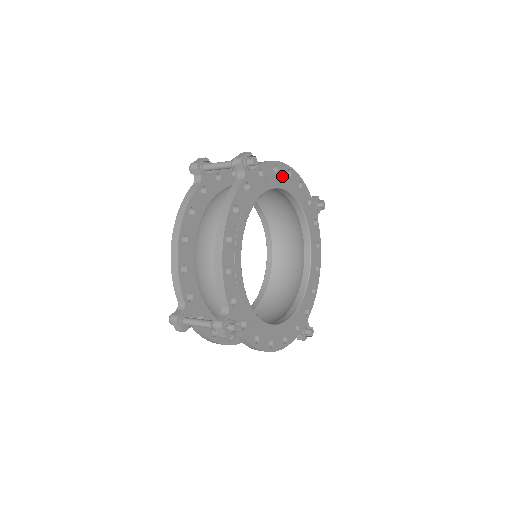
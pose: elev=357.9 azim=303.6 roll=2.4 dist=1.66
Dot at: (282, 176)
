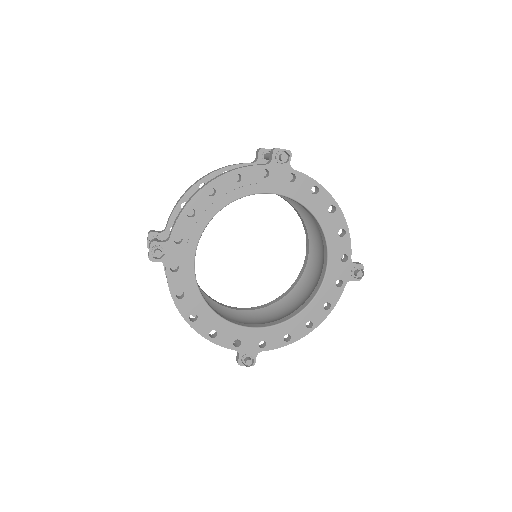
Dot at: (320, 203)
